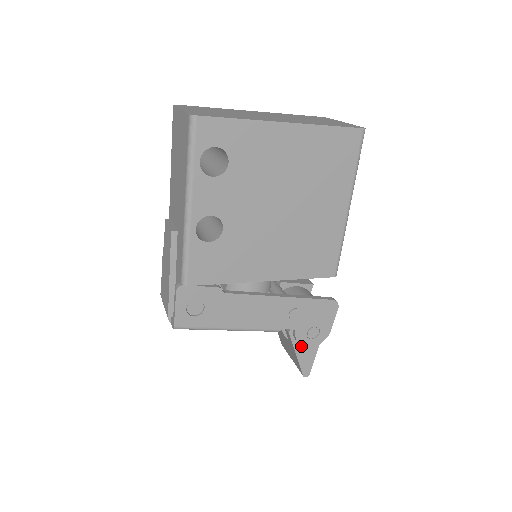
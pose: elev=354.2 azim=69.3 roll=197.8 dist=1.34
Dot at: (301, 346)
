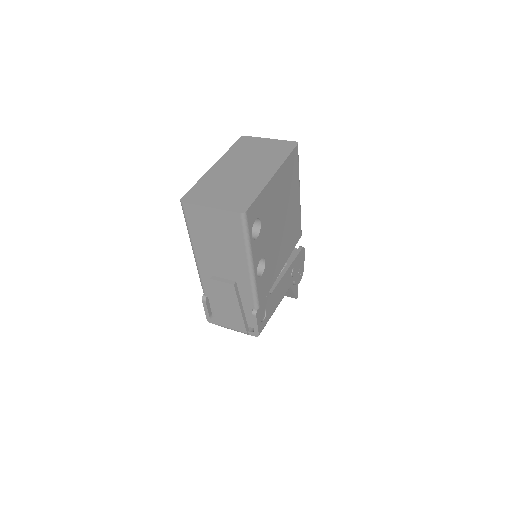
Dot at: (293, 285)
